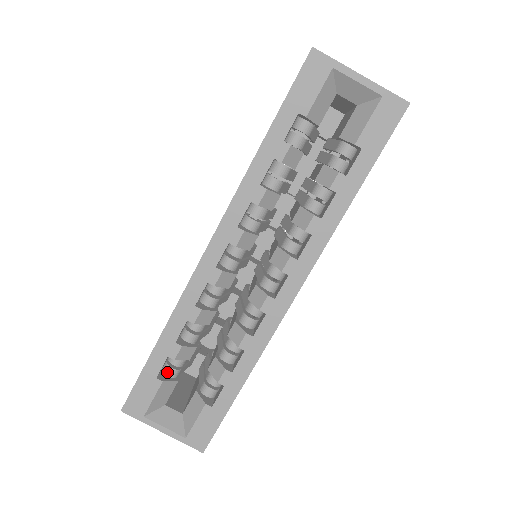
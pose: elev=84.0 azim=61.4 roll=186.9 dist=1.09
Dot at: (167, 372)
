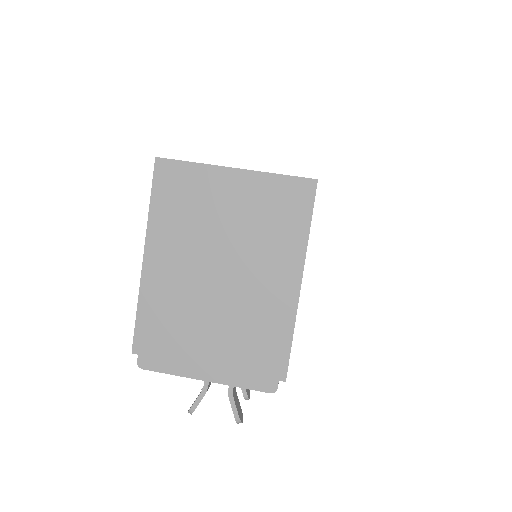
Dot at: occluded
